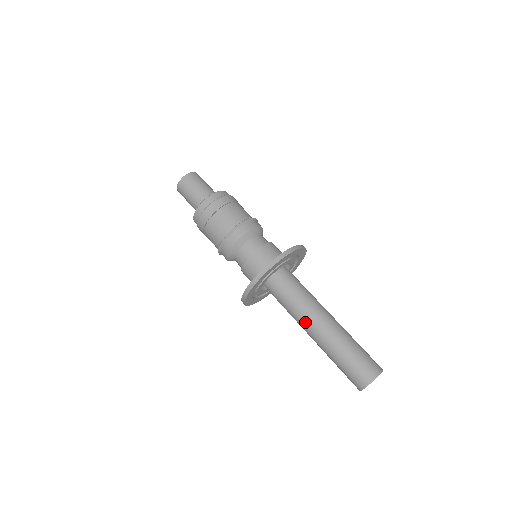
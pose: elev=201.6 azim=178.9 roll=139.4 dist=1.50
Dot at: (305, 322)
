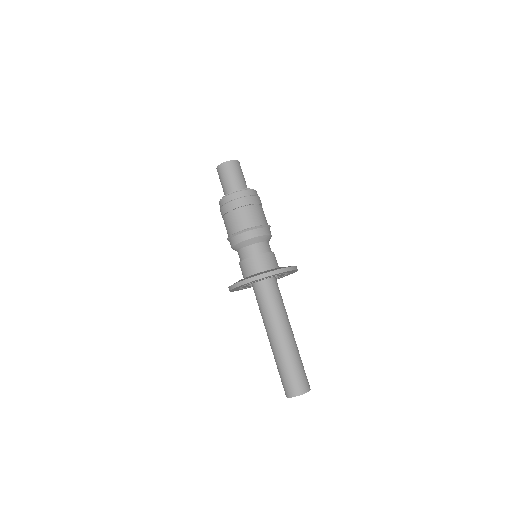
Dot at: (275, 327)
